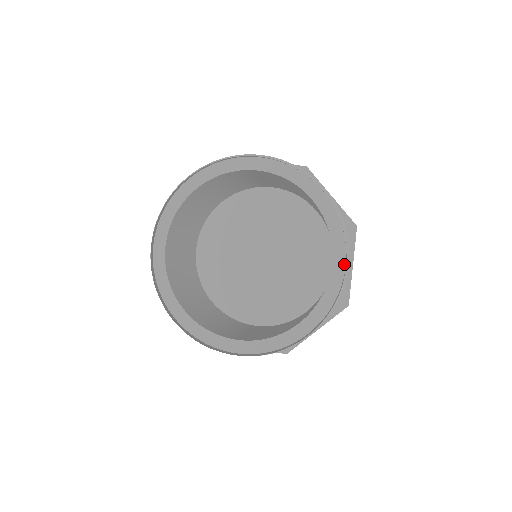
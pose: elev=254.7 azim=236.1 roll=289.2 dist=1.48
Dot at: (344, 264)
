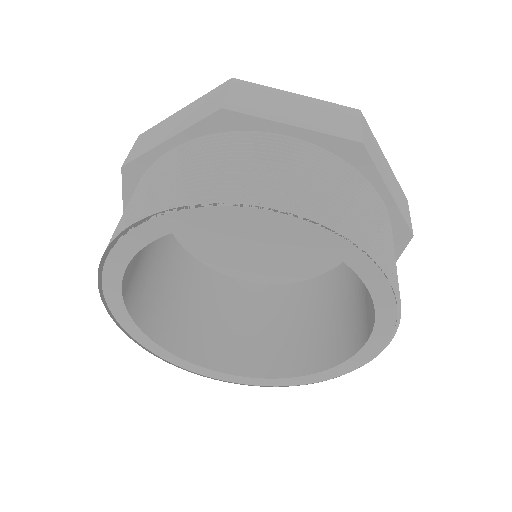
Dot at: (315, 382)
